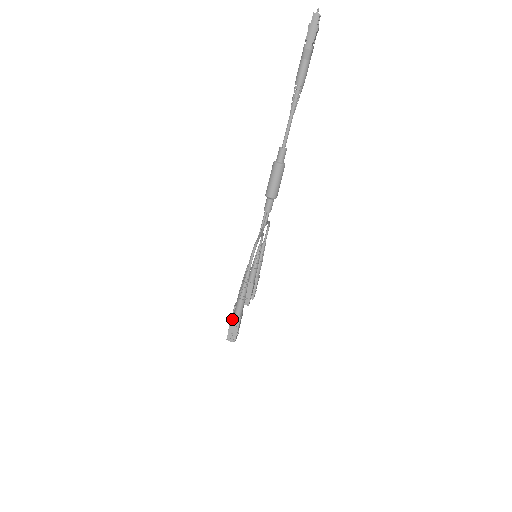
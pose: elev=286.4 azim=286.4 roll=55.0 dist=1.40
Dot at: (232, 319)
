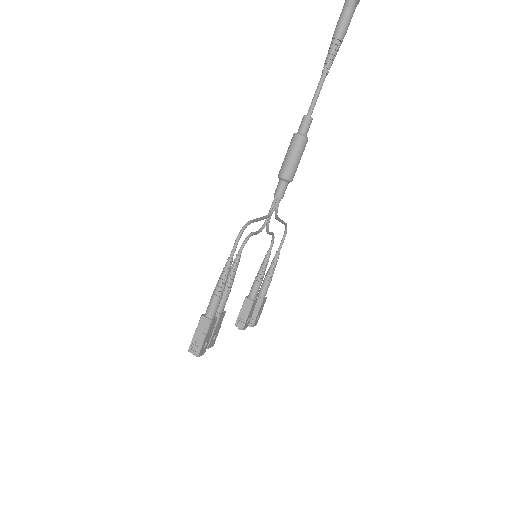
Dot at: (199, 322)
